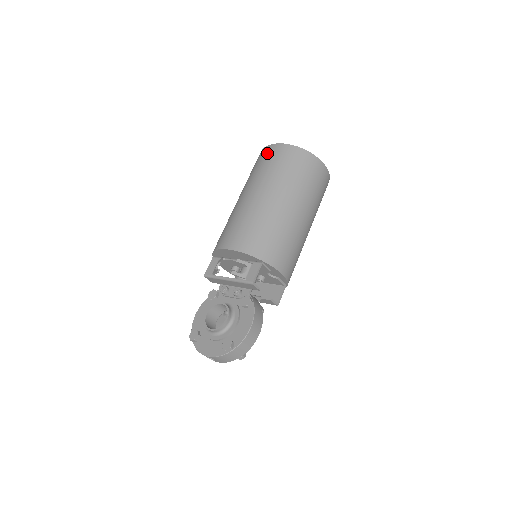
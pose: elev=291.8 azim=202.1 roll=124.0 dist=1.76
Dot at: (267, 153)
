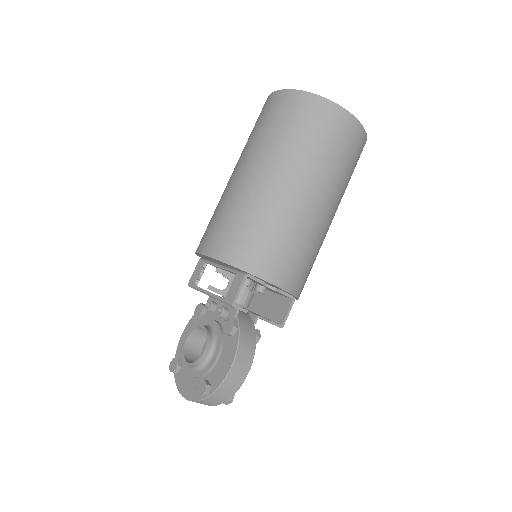
Dot at: (267, 106)
